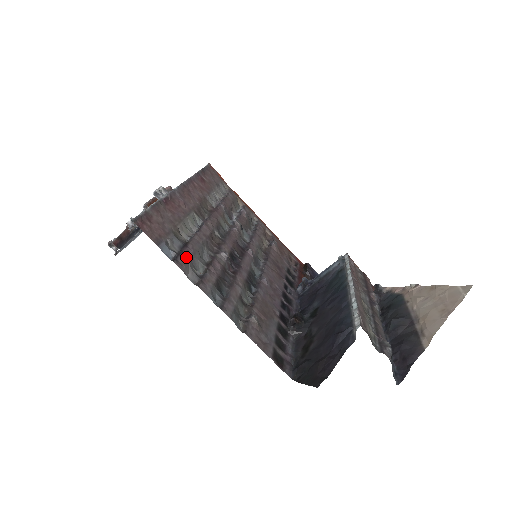
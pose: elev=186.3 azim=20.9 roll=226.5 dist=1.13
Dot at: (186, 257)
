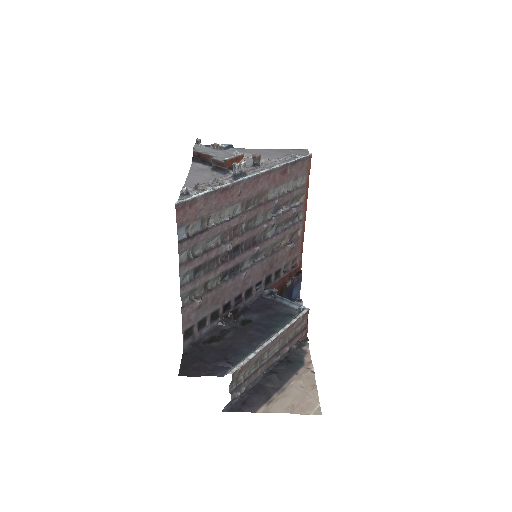
Dot at: (192, 242)
